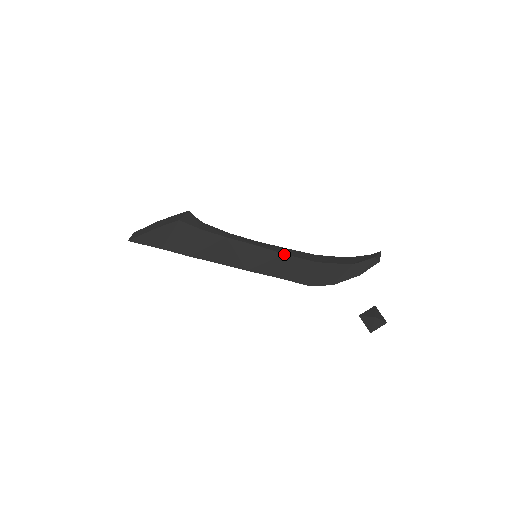
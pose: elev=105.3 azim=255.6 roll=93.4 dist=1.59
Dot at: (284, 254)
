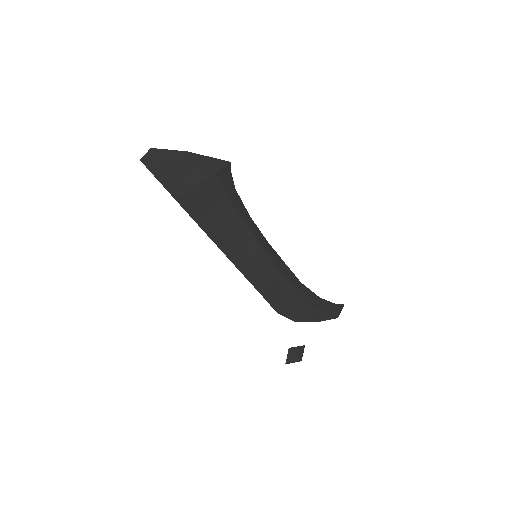
Dot at: (281, 273)
